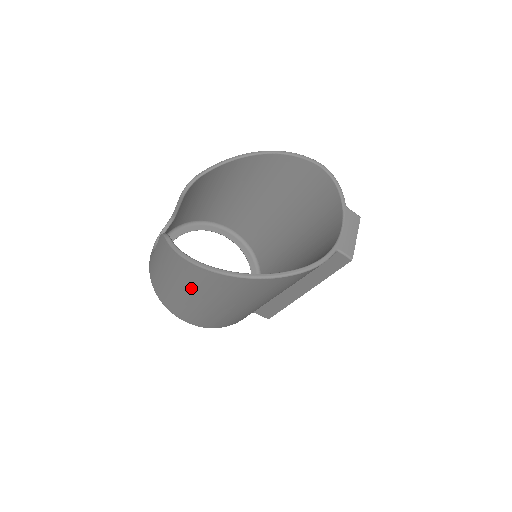
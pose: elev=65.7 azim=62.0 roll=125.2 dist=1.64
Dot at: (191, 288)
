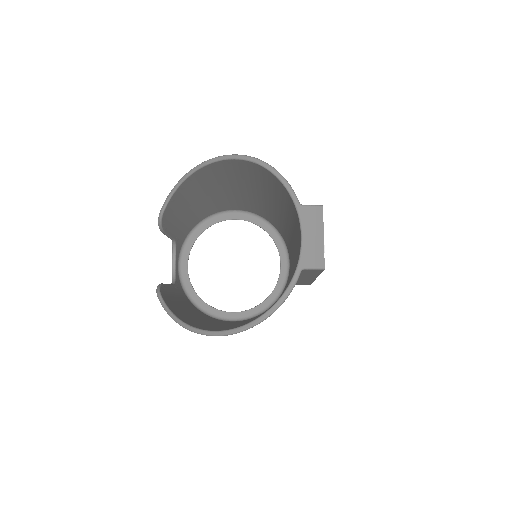
Dot at: occluded
